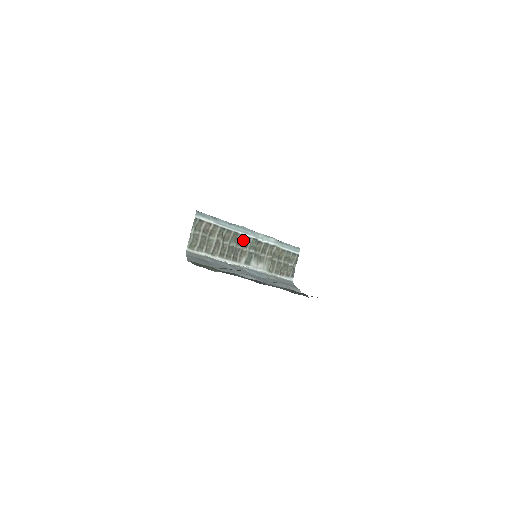
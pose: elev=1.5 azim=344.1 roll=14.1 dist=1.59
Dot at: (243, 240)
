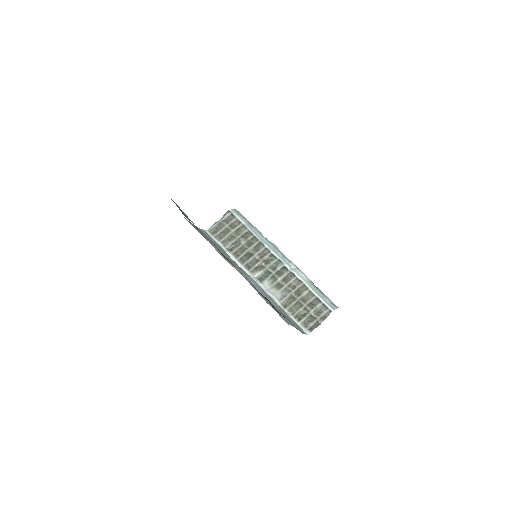
Dot at: (267, 255)
